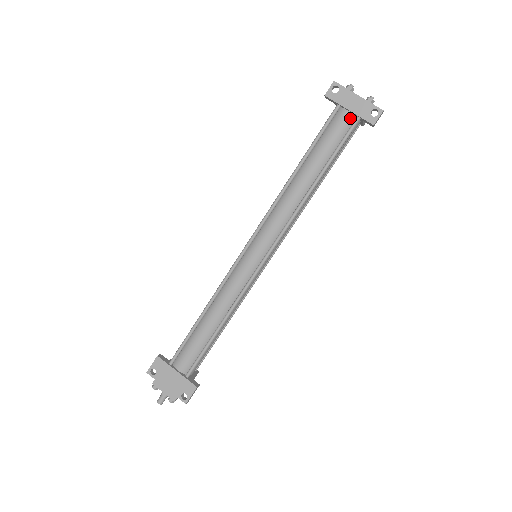
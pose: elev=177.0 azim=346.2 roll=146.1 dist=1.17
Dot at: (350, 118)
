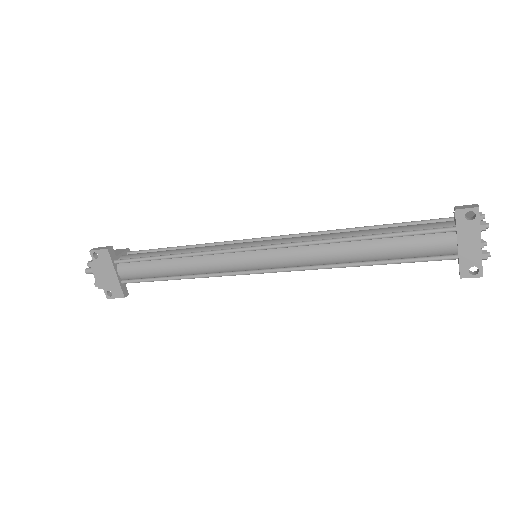
Dot at: (451, 250)
